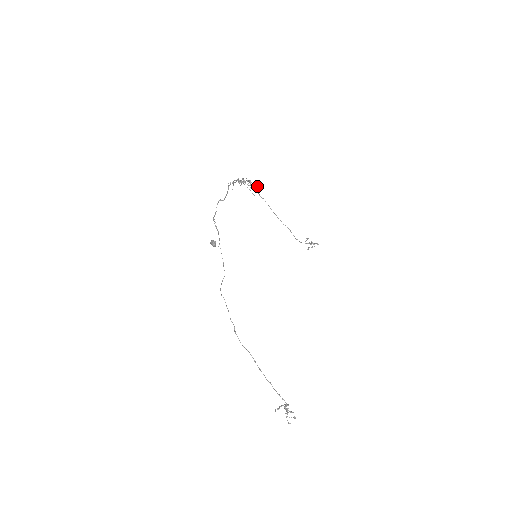
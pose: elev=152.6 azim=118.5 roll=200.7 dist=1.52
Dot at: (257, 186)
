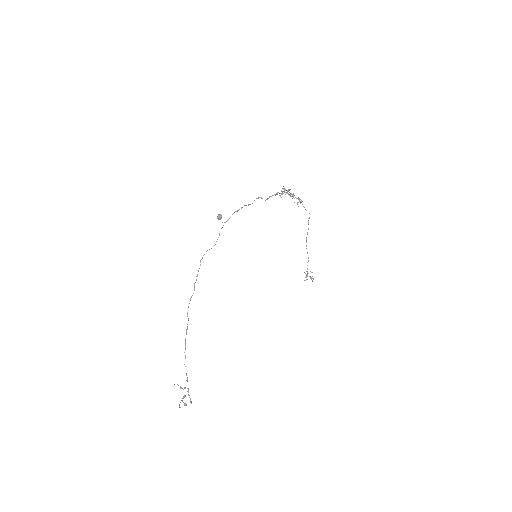
Dot at: (297, 202)
